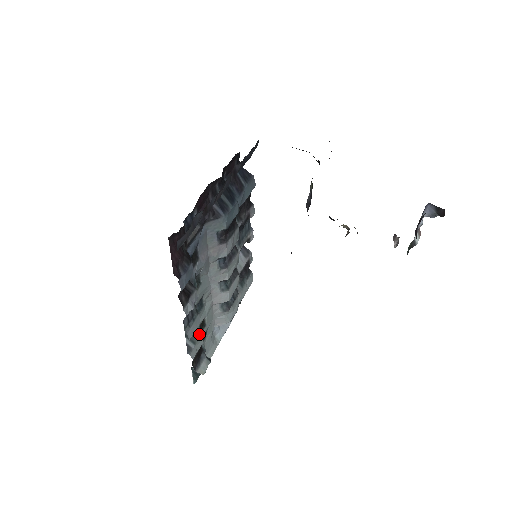
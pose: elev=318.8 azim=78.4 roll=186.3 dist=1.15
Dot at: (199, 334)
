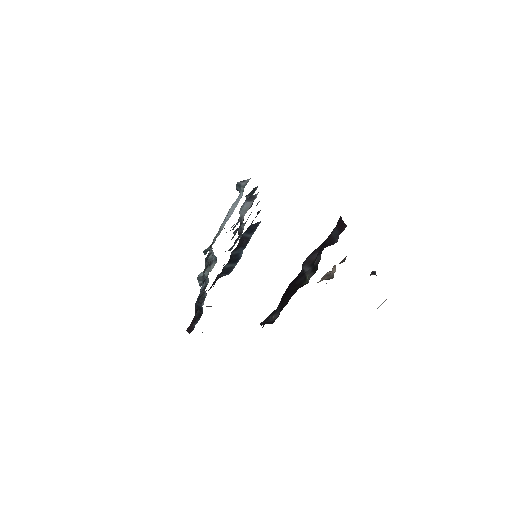
Dot at: (208, 272)
